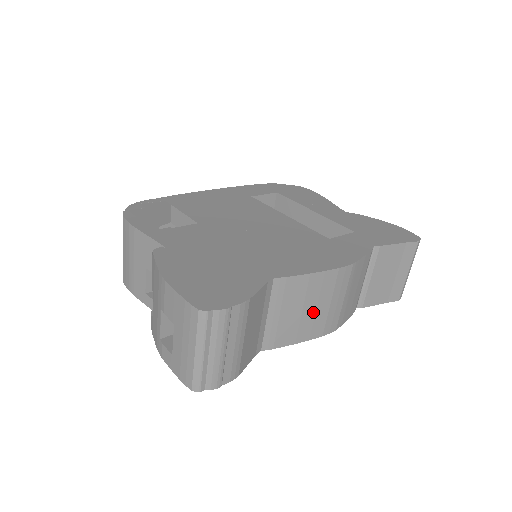
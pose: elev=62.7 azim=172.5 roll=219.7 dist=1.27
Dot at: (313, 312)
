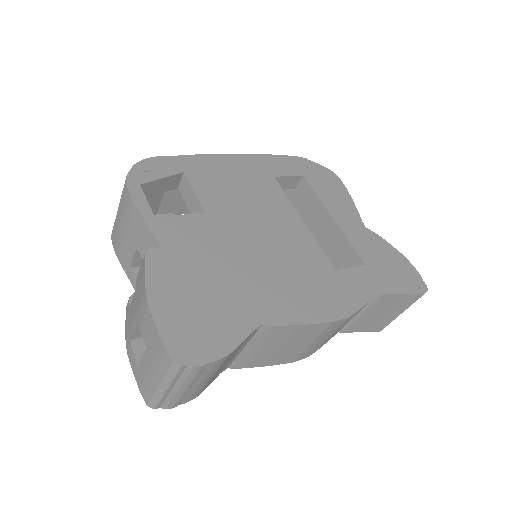
Dot at: (291, 348)
